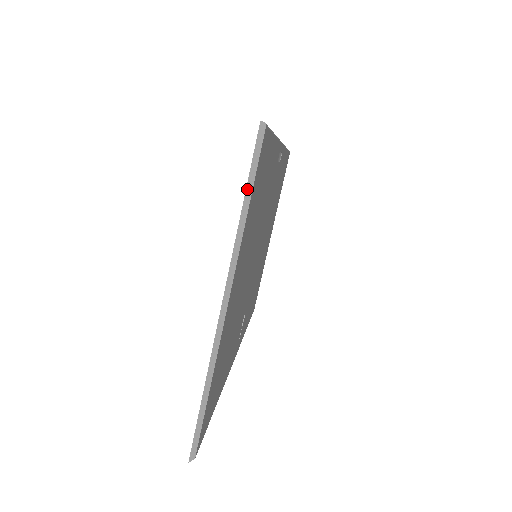
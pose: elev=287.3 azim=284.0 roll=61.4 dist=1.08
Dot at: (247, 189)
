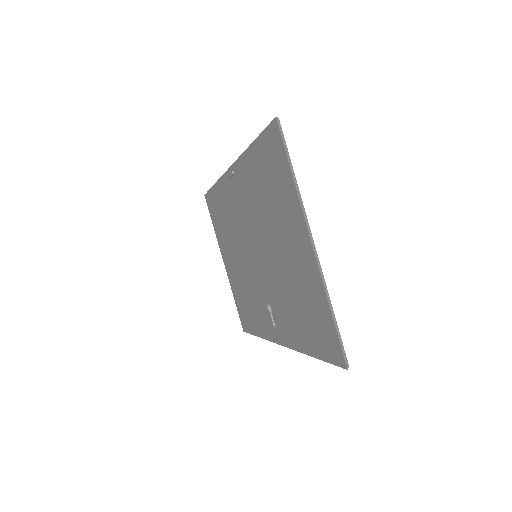
Dot at: (289, 161)
